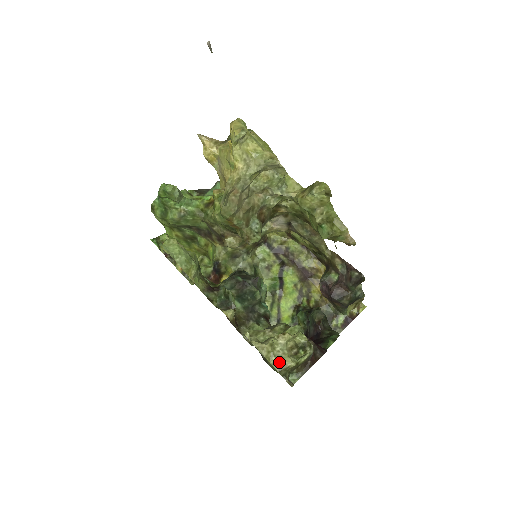
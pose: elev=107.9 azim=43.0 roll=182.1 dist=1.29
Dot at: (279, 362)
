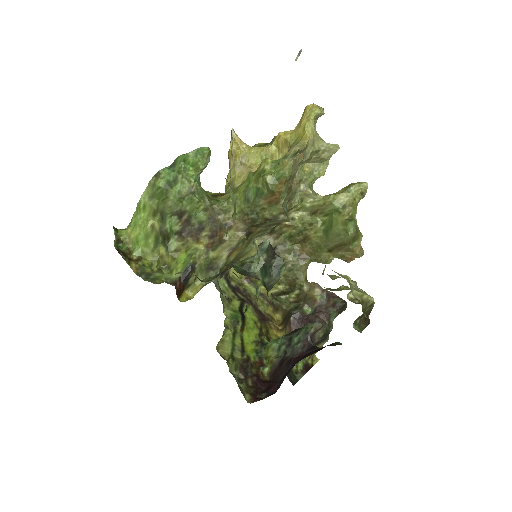
Dot at: (360, 294)
